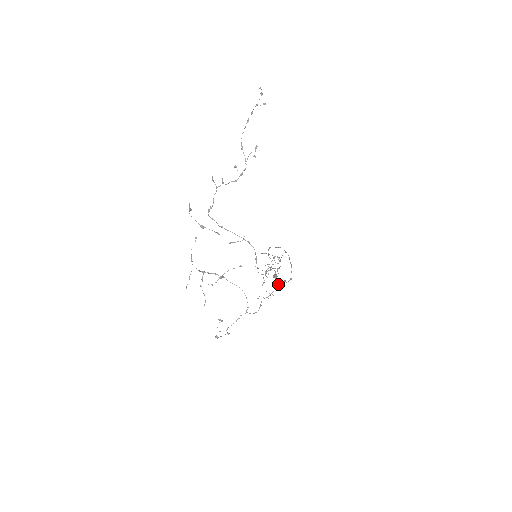
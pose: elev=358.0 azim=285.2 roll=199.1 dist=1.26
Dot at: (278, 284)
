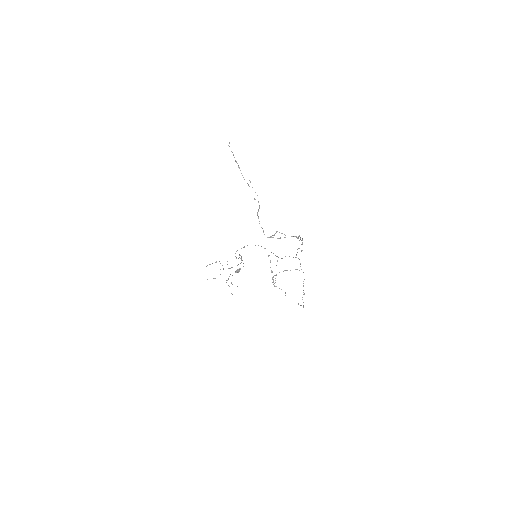
Dot at: (296, 257)
